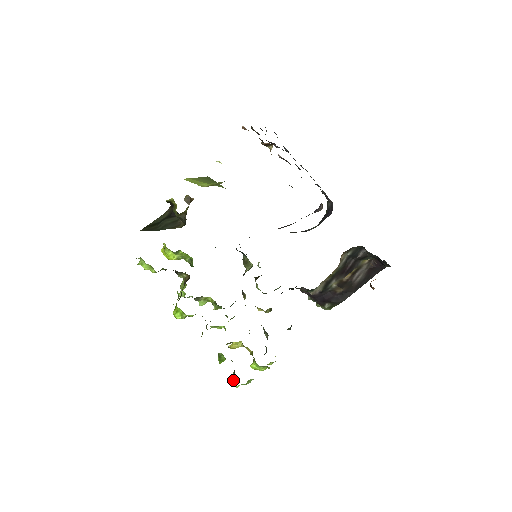
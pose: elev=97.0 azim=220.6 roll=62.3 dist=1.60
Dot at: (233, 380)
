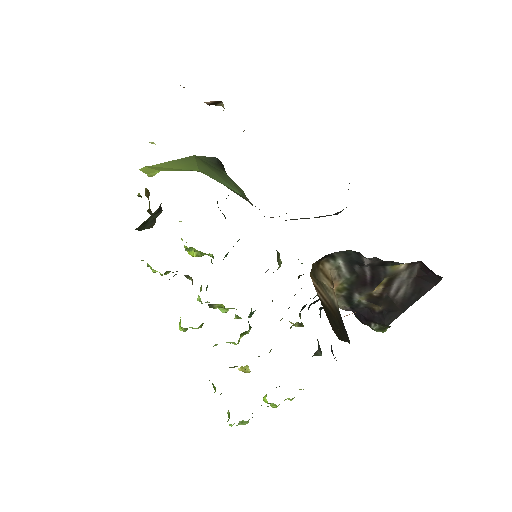
Dot at: (229, 416)
